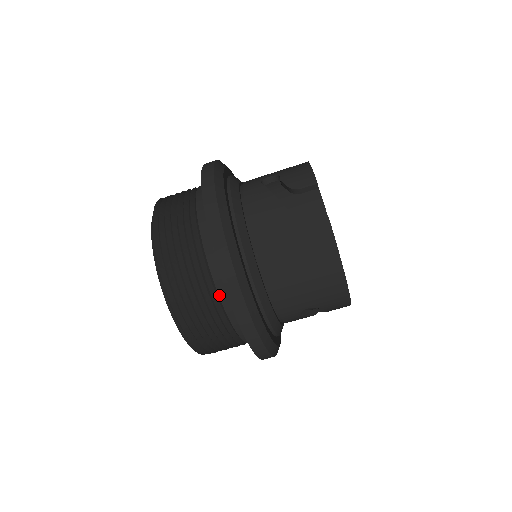
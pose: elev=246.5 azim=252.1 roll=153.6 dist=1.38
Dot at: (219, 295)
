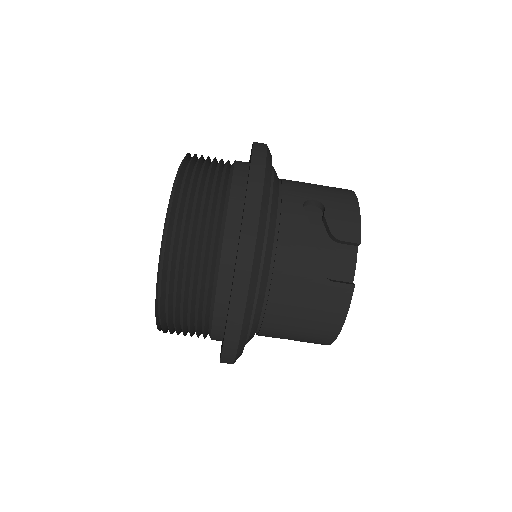
Dot at: (214, 312)
